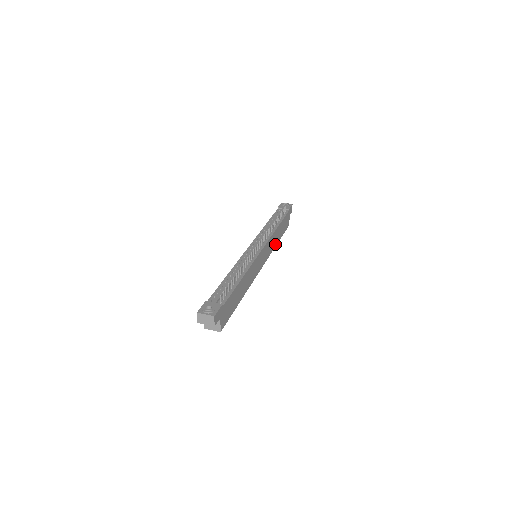
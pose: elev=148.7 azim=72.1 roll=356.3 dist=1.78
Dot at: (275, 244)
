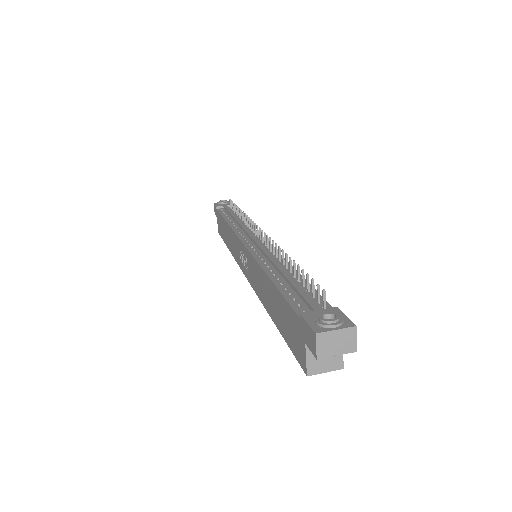
Dot at: occluded
